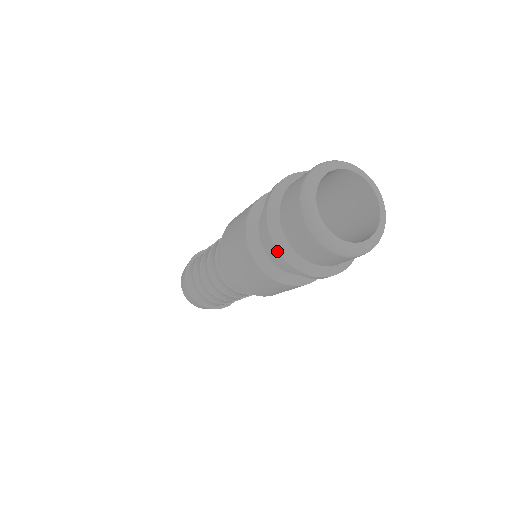
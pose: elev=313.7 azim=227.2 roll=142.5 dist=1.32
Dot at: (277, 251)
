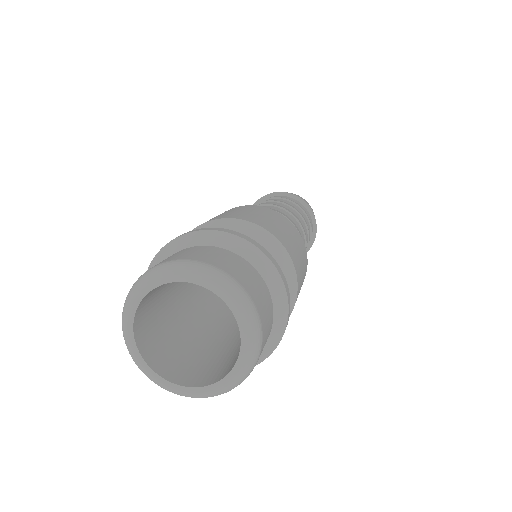
Dot at: occluded
